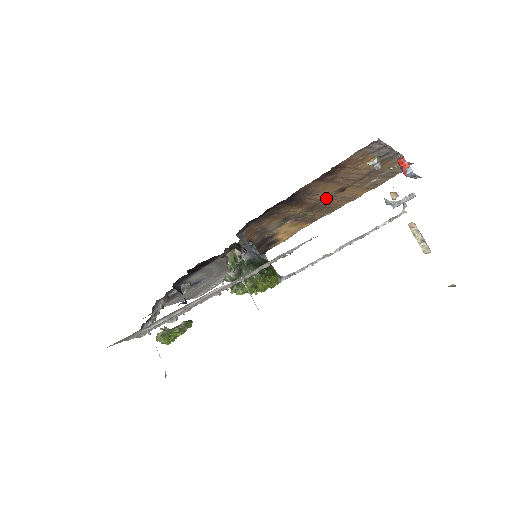
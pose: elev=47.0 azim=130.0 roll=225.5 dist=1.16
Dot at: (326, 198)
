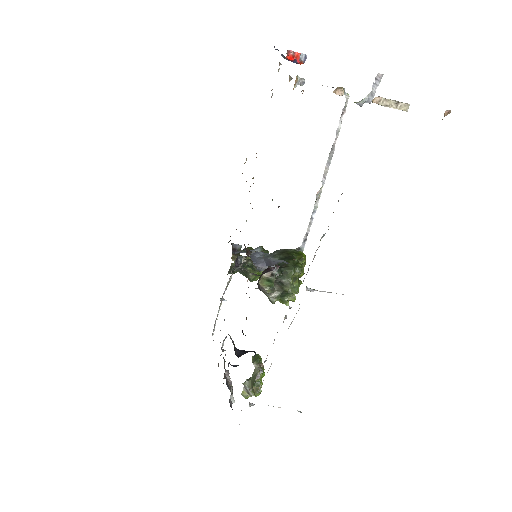
Dot at: occluded
